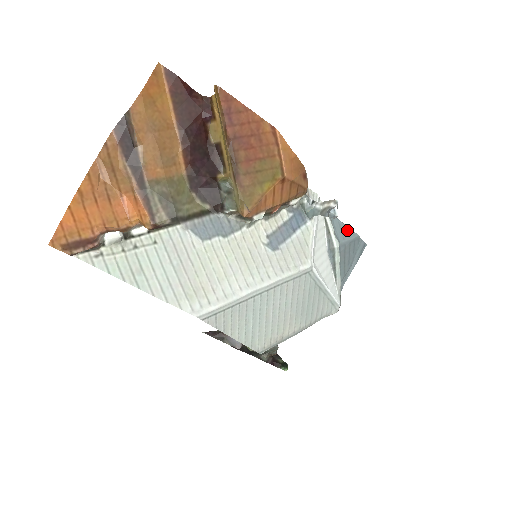
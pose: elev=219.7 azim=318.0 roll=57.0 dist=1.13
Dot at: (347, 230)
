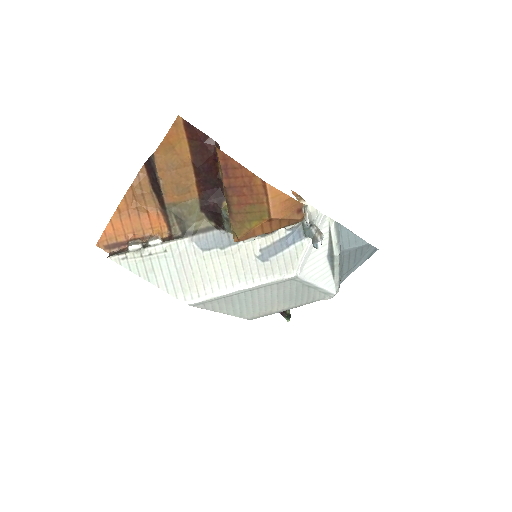
Dot at: (356, 239)
